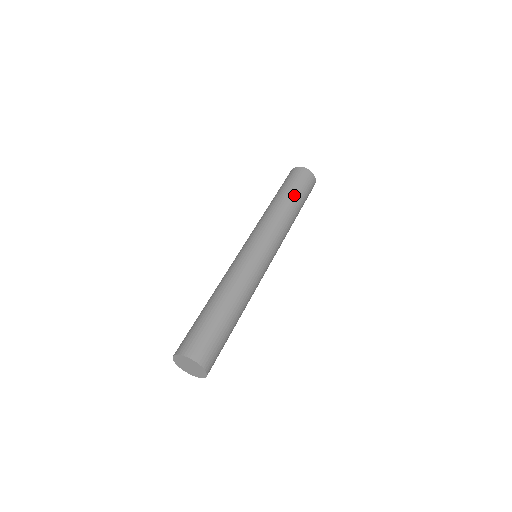
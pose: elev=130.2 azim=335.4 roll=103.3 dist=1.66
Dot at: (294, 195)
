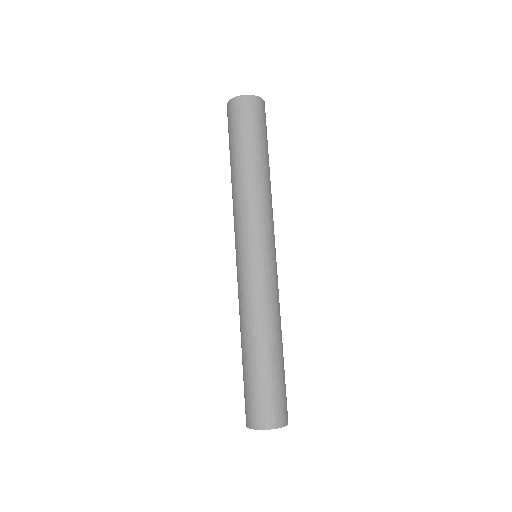
Dot at: (238, 152)
